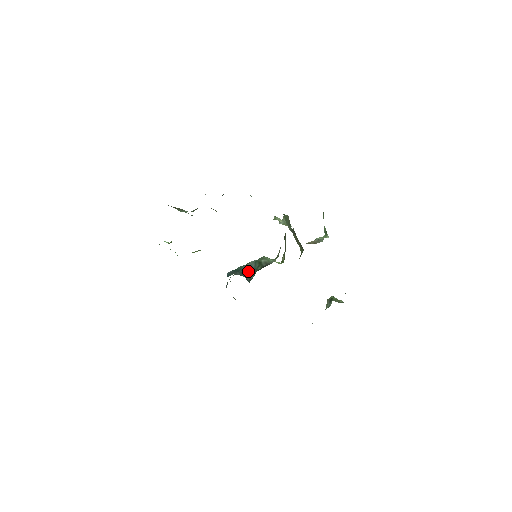
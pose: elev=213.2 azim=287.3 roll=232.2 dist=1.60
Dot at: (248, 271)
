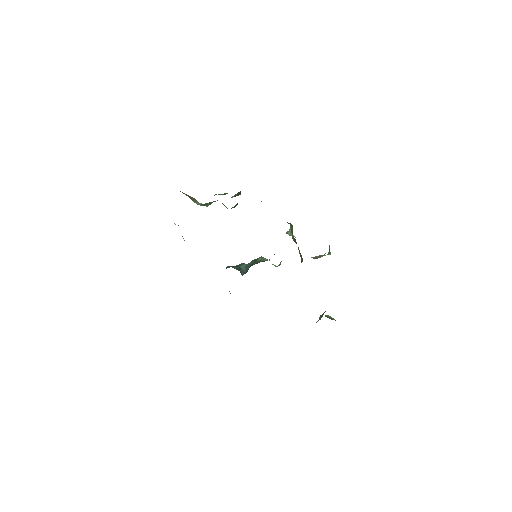
Dot at: (245, 267)
